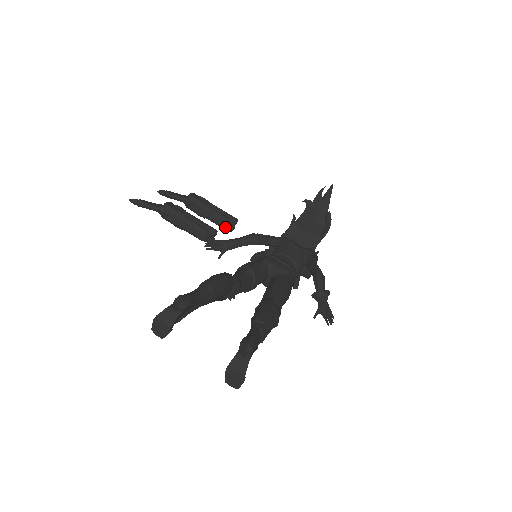
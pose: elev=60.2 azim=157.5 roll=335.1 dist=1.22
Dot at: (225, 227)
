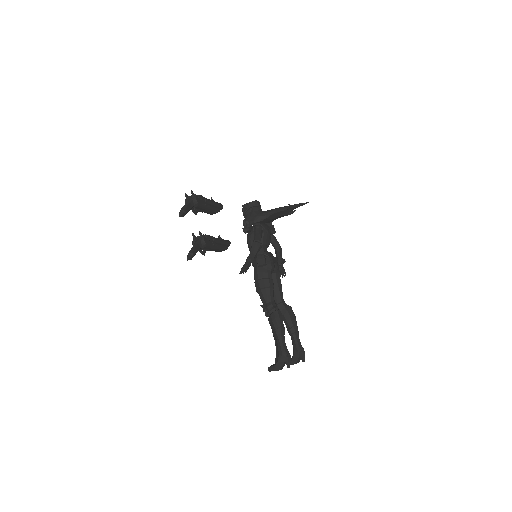
Dot at: occluded
